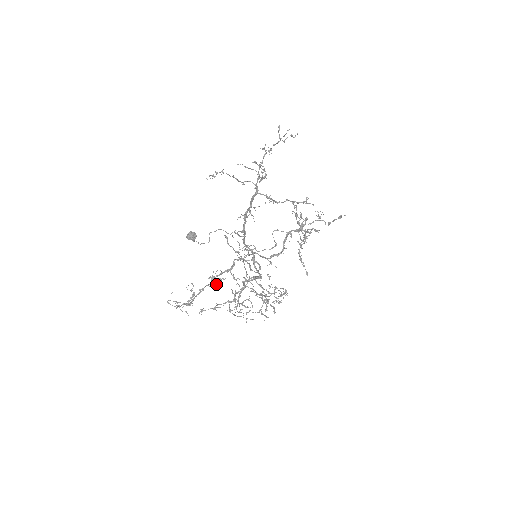
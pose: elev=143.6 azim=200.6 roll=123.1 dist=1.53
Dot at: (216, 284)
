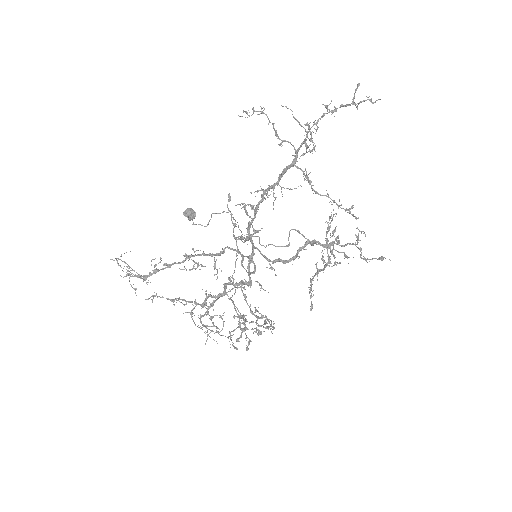
Dot at: (190, 269)
